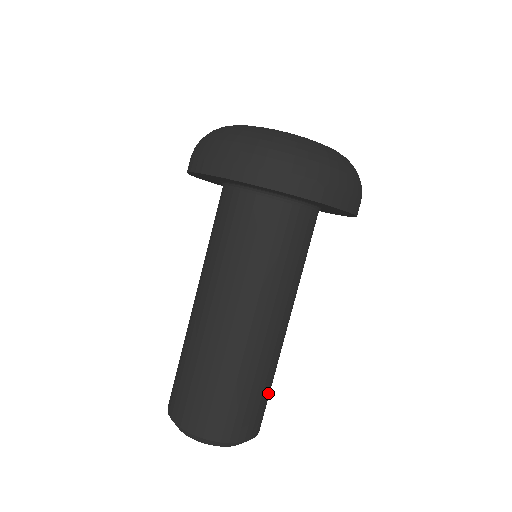
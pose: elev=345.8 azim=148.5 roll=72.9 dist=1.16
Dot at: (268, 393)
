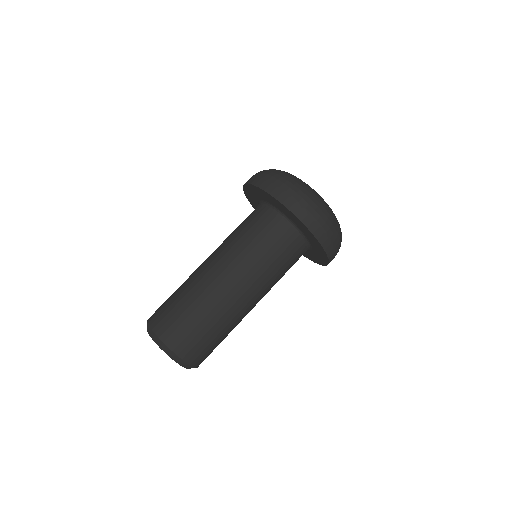
Dot at: (209, 337)
